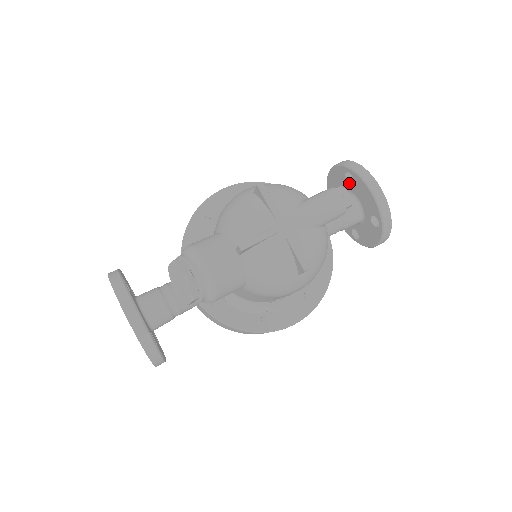
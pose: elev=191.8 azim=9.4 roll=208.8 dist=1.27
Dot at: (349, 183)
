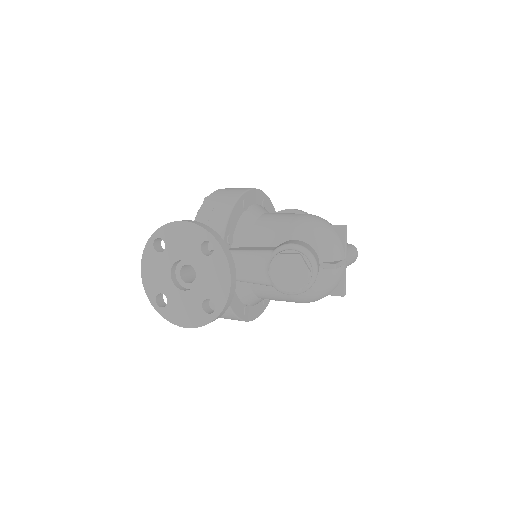
Dot at: occluded
